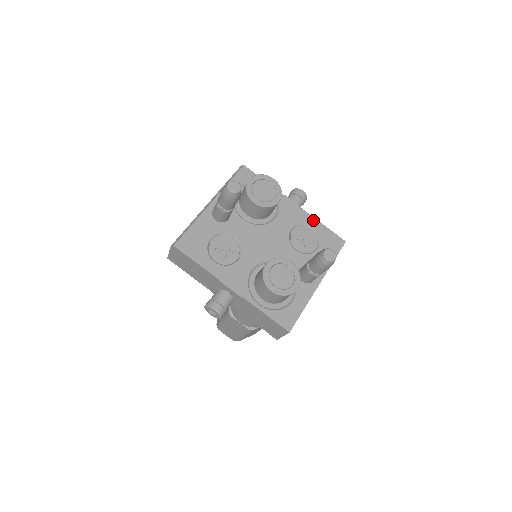
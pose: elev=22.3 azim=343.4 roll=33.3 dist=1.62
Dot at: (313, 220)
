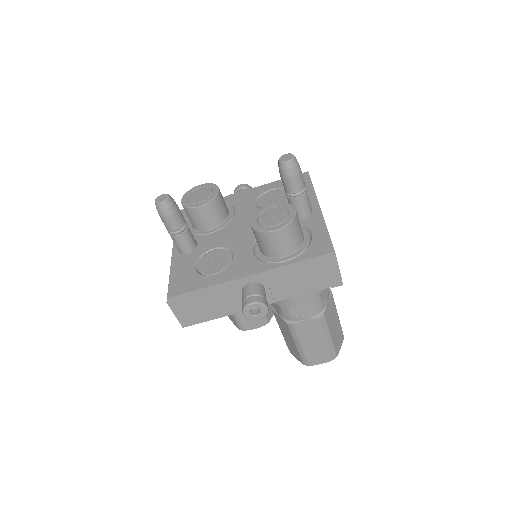
Dot at: (267, 186)
